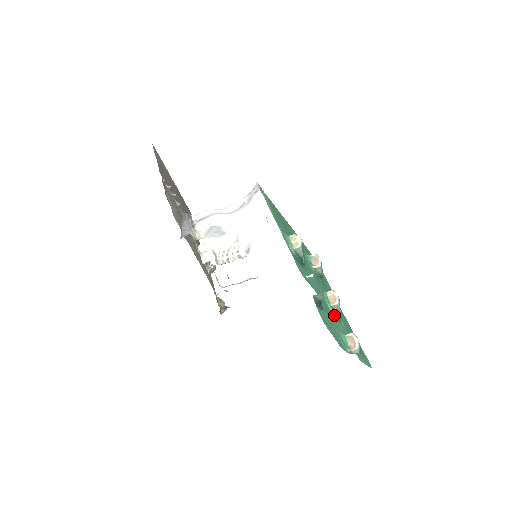
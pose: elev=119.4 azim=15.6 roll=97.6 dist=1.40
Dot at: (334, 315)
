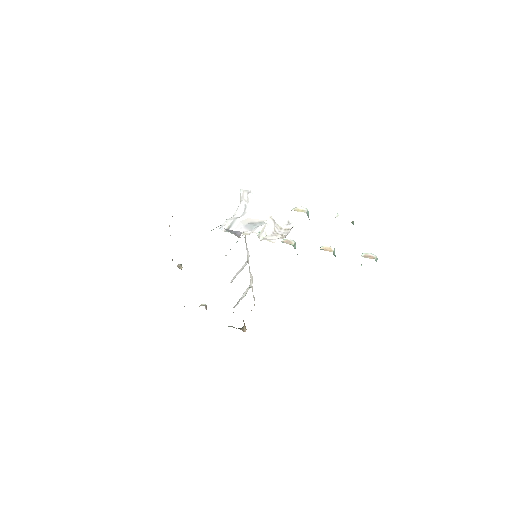
Dot at: occluded
